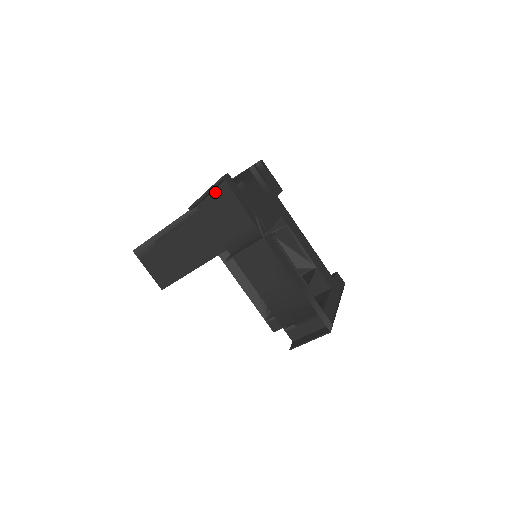
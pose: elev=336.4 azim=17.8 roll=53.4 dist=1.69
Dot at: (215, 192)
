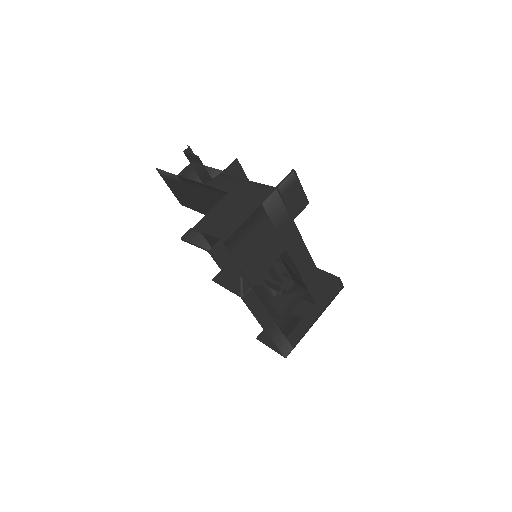
Dot at: occluded
